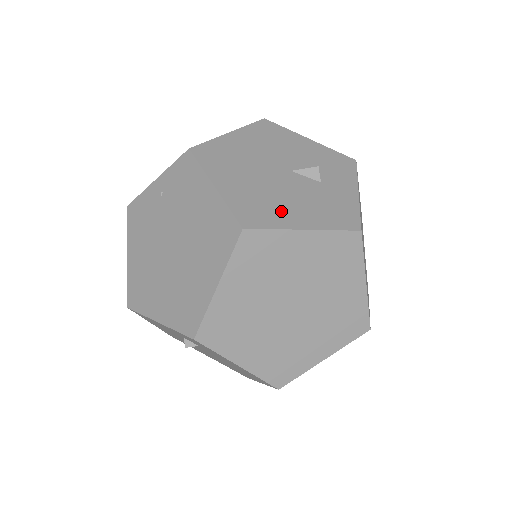
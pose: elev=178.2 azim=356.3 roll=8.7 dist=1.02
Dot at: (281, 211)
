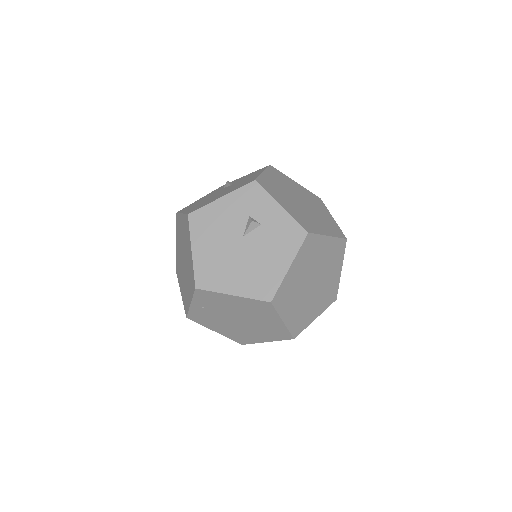
Dot at: (270, 270)
